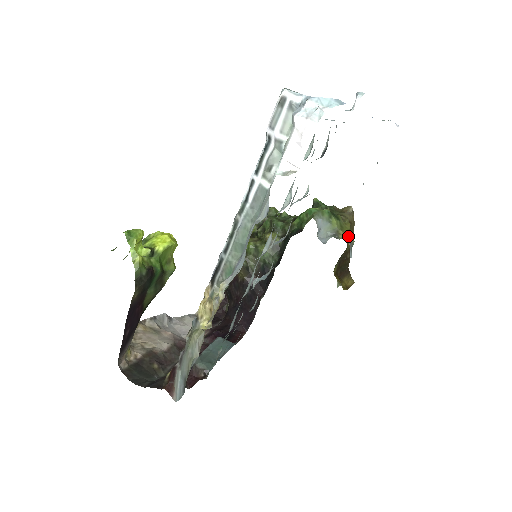
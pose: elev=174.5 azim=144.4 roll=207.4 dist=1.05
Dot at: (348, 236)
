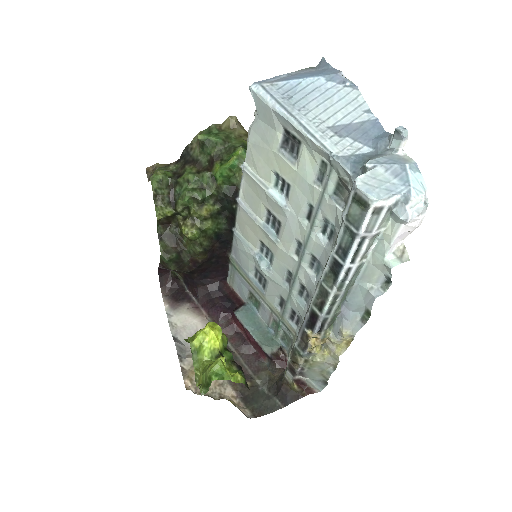
Dot at: occluded
